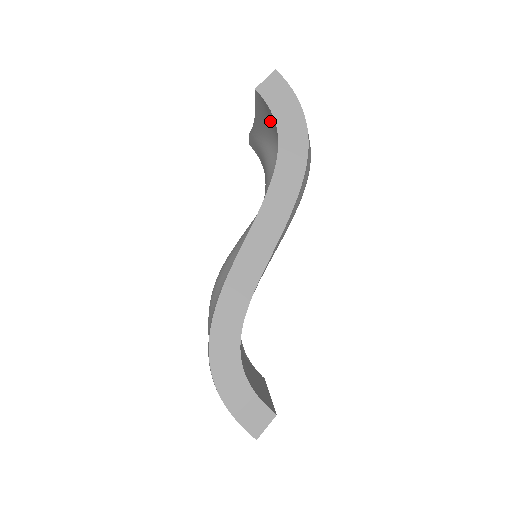
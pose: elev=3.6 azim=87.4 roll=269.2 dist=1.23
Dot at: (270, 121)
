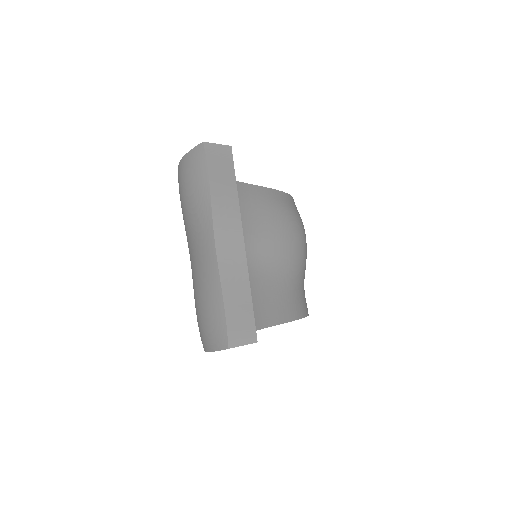
Dot at: occluded
